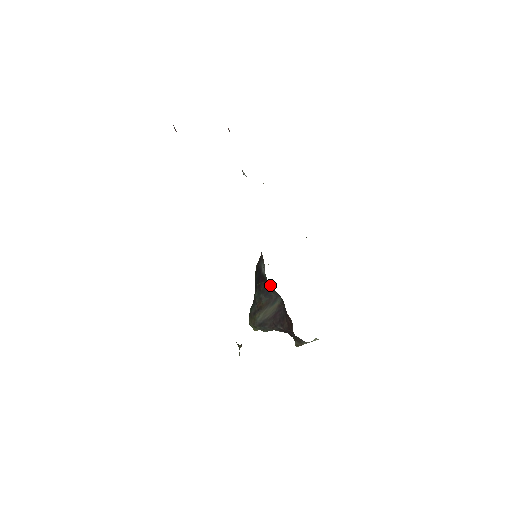
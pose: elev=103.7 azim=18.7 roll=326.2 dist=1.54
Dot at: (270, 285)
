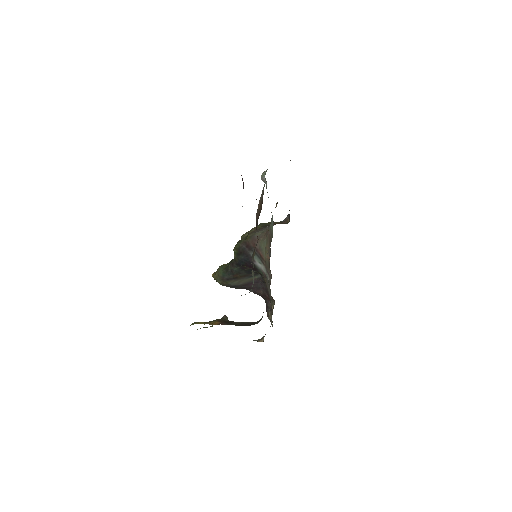
Dot at: (260, 274)
